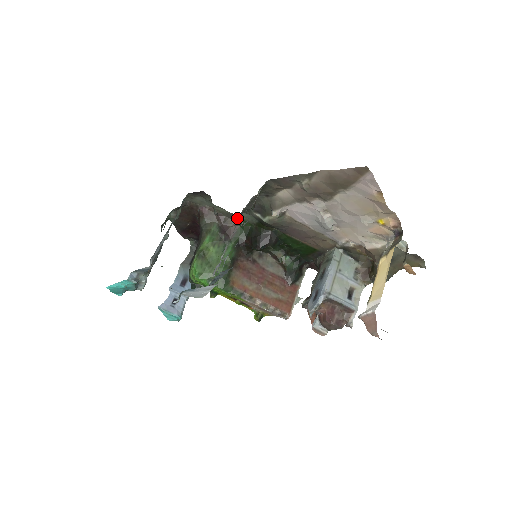
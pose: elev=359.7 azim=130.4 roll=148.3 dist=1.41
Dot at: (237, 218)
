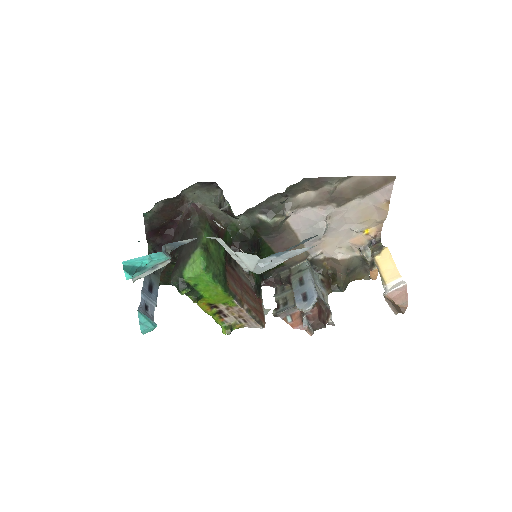
Dot at: (229, 221)
